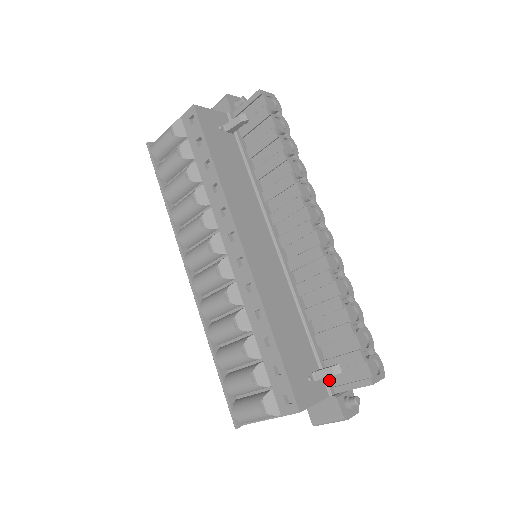
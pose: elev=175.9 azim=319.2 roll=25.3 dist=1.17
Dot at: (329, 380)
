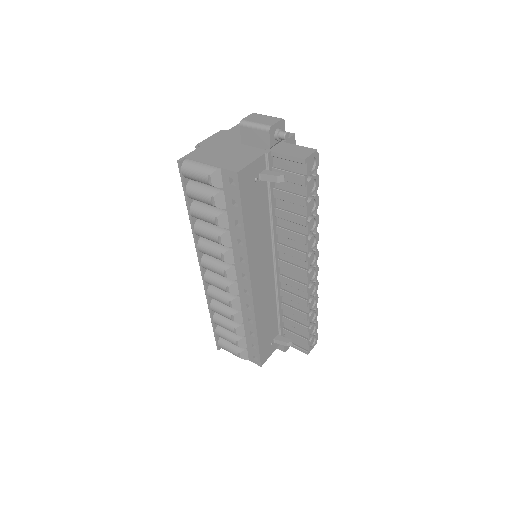
Dot at: occluded
